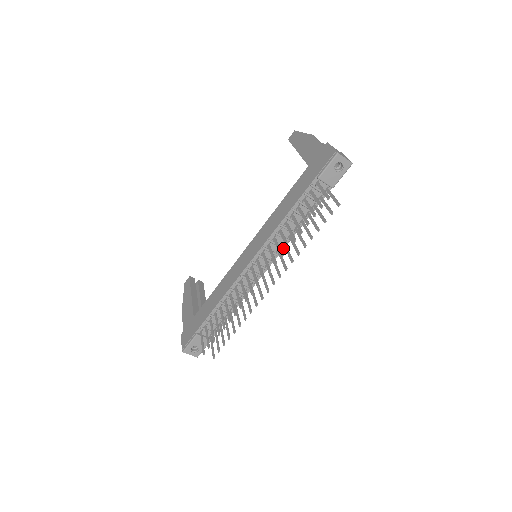
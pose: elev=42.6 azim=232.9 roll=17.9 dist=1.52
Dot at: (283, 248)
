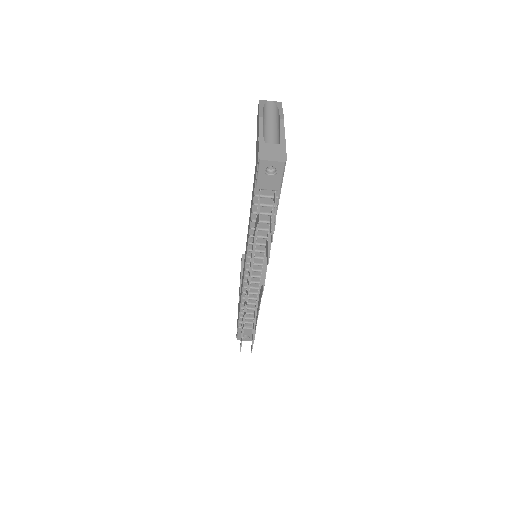
Dot at: occluded
